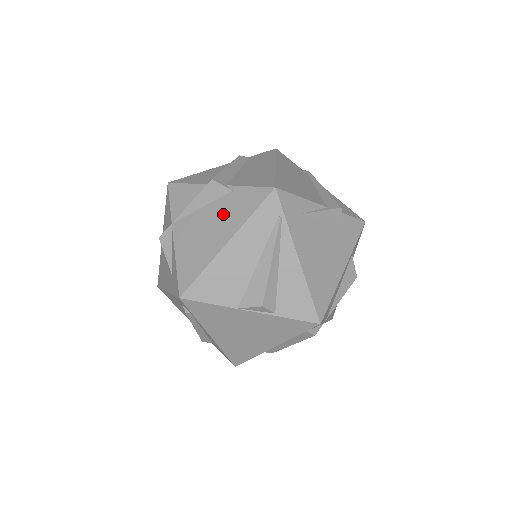
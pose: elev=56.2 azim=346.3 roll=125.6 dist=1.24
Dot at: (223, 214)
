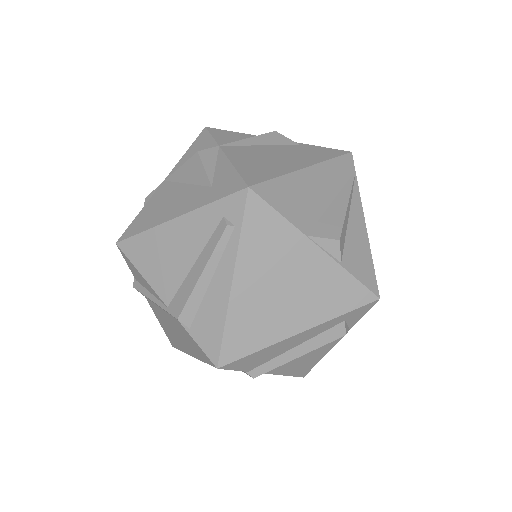
Dot at: (294, 152)
